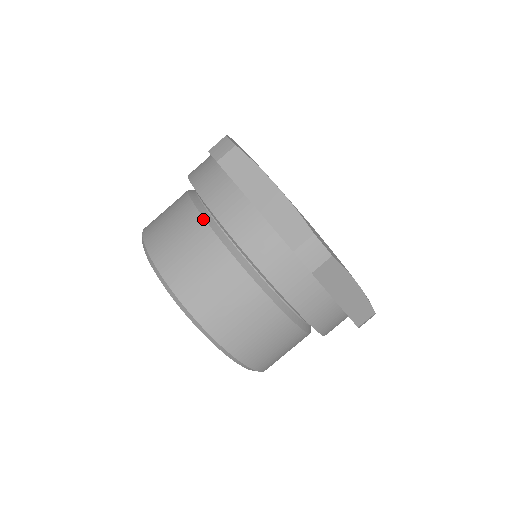
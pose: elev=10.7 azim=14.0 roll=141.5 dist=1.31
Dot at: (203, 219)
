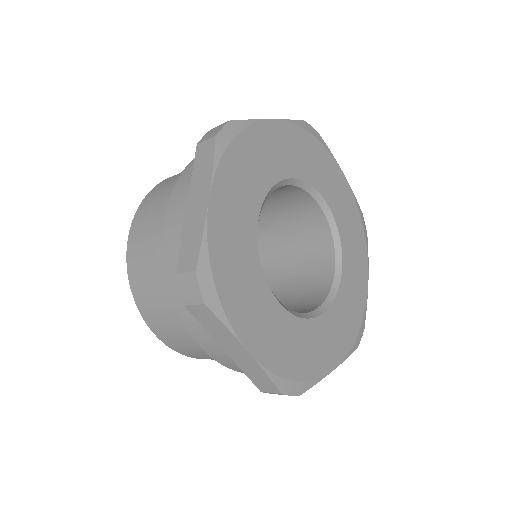
Dot at: occluded
